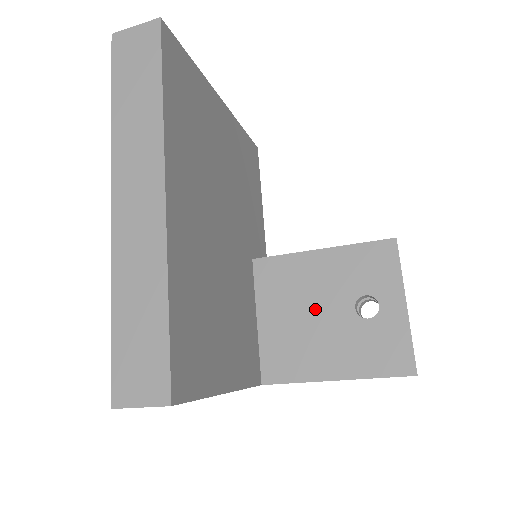
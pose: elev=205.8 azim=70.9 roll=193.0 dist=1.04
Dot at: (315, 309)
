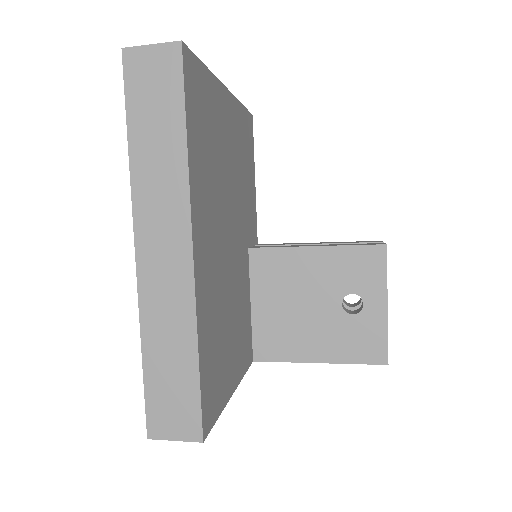
Dot at: (306, 301)
